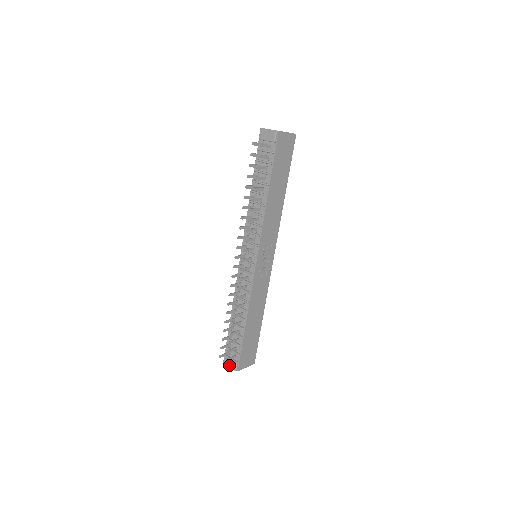
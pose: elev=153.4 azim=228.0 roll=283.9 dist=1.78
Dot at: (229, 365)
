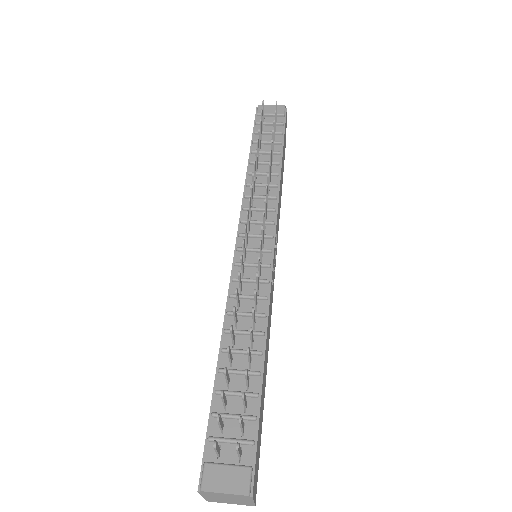
Dot at: (224, 485)
